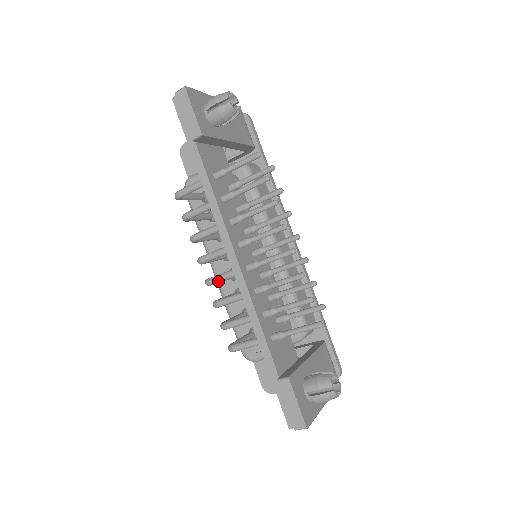
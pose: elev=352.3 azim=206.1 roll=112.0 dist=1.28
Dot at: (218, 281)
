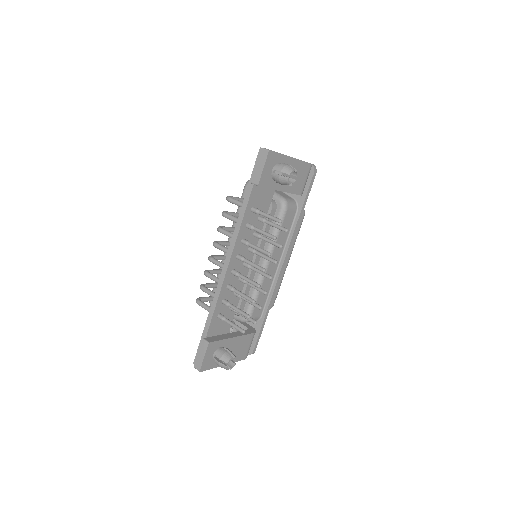
Dot at: (214, 263)
